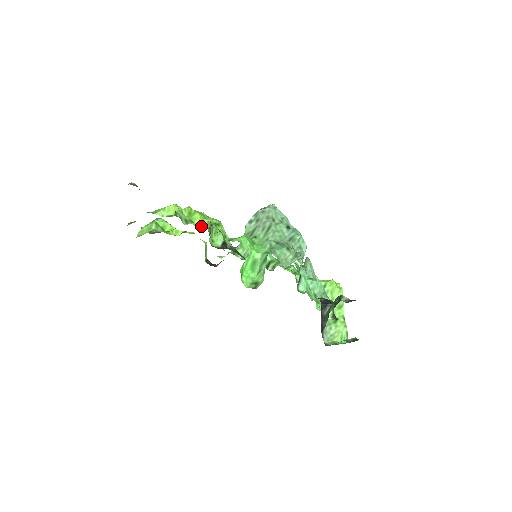
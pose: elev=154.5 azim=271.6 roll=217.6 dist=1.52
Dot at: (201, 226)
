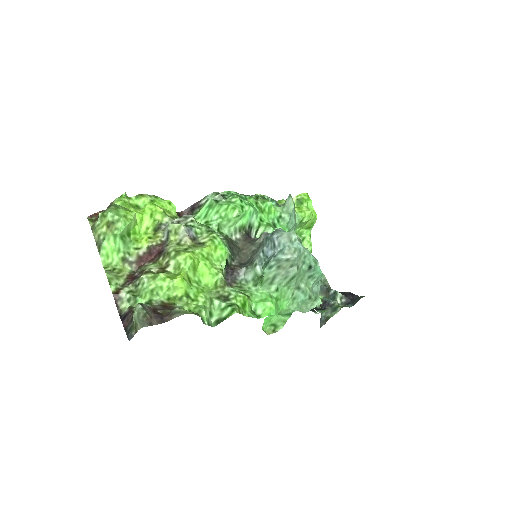
Dot at: (214, 285)
